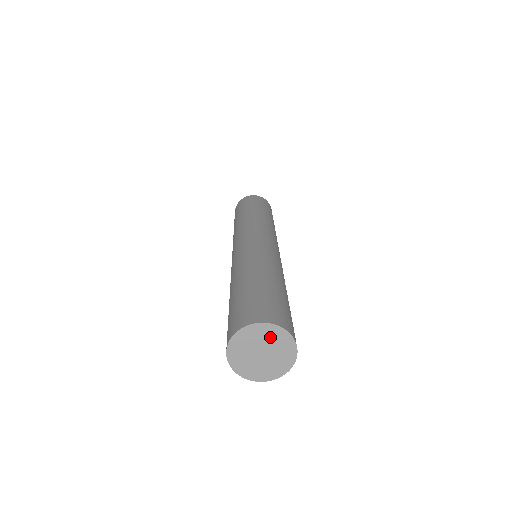
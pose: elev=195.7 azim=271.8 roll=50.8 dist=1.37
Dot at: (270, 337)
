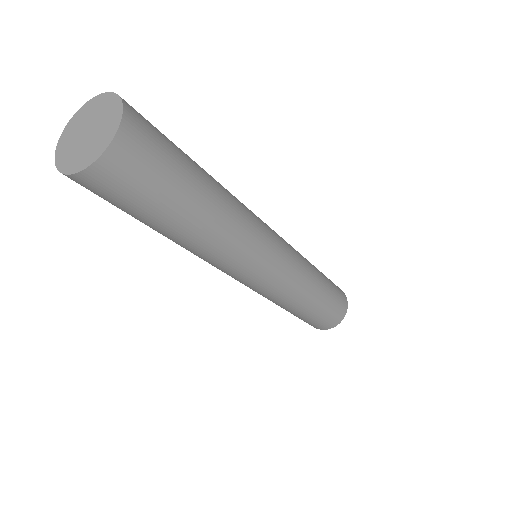
Dot at: (102, 109)
